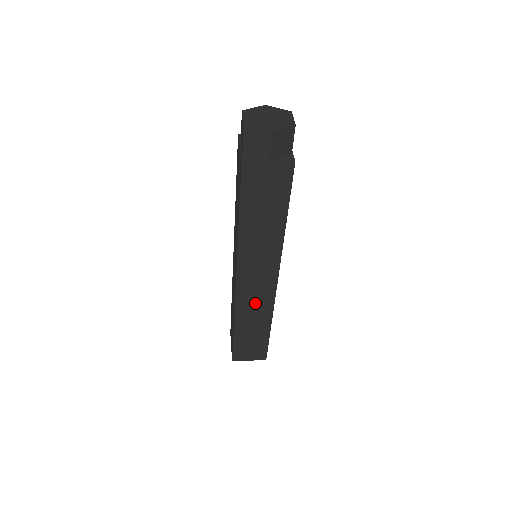
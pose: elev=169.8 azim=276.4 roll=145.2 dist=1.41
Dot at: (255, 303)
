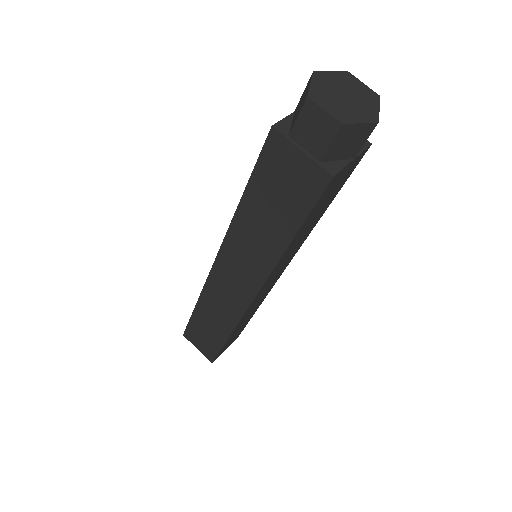
Dot at: (257, 303)
